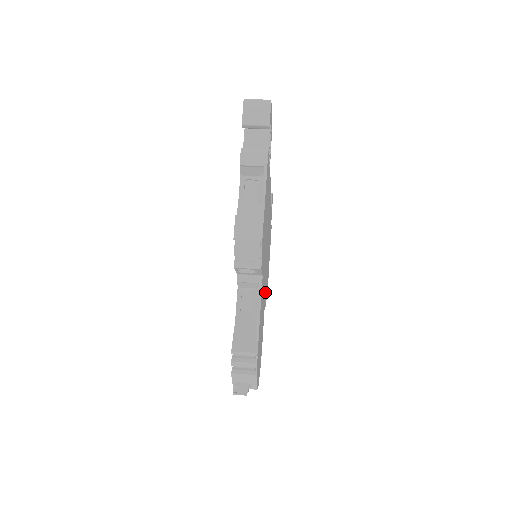
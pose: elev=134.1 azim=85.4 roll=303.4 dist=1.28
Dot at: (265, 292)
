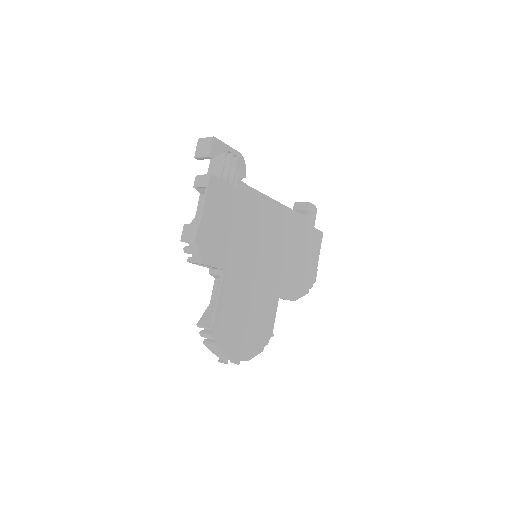
Dot at: (278, 287)
